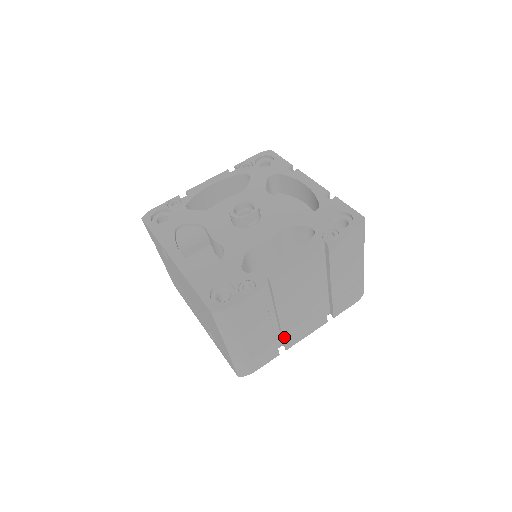
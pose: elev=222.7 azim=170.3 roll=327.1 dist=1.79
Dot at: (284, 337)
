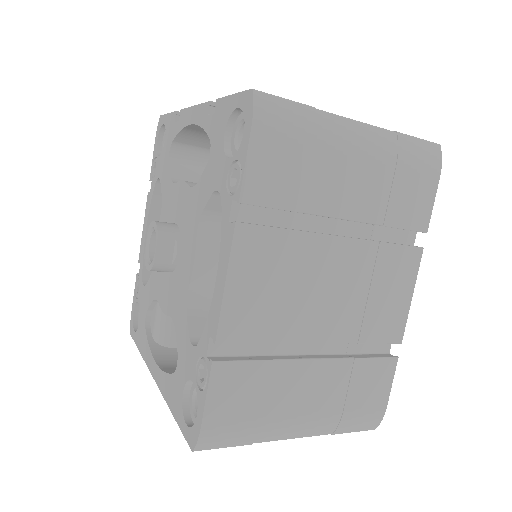
Dot at: (369, 341)
